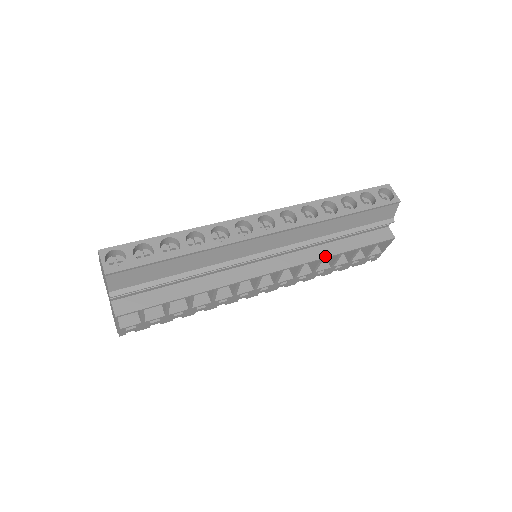
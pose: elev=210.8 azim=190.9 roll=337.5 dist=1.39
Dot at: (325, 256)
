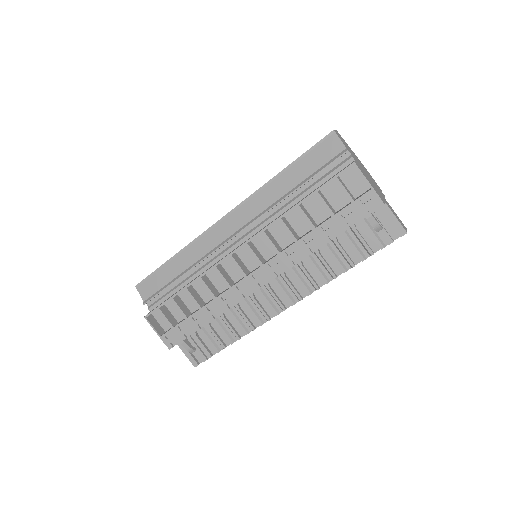
Dot at: (281, 215)
